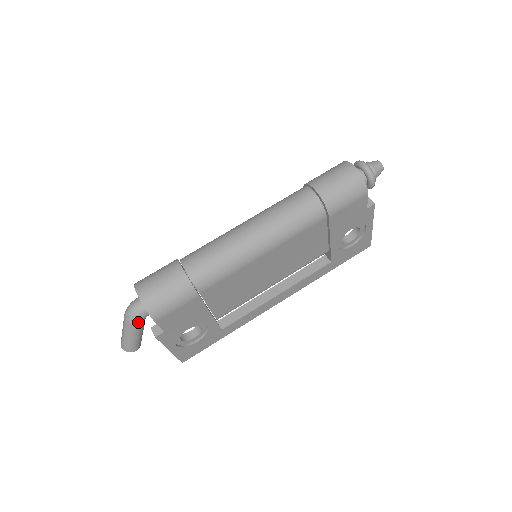
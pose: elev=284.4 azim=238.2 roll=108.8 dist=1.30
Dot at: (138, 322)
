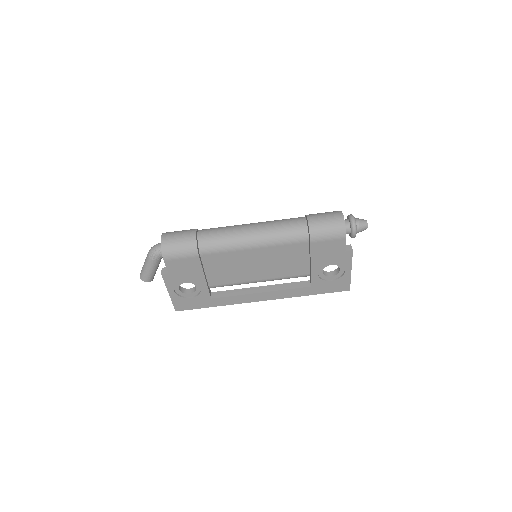
Dot at: (155, 258)
